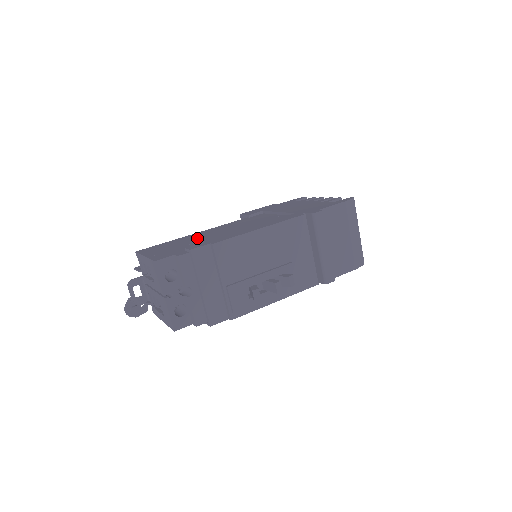
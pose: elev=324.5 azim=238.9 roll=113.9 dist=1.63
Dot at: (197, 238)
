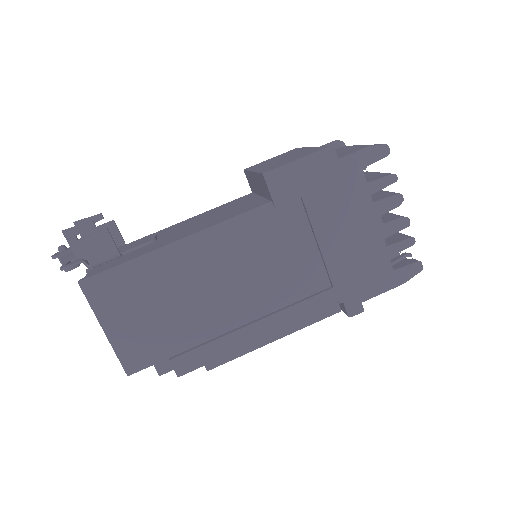
Dot at: (183, 289)
